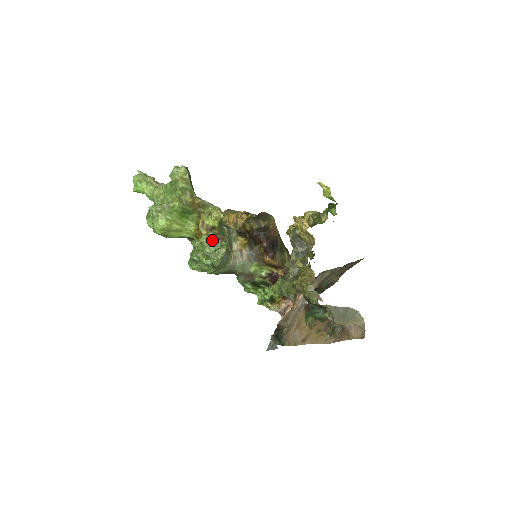
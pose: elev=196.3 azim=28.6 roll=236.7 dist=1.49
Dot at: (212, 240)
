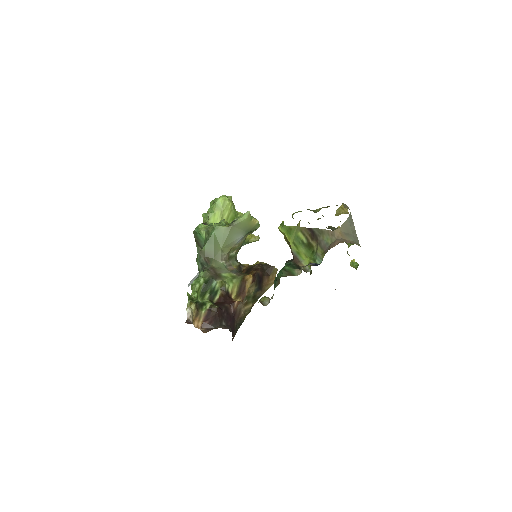
Dot at: occluded
